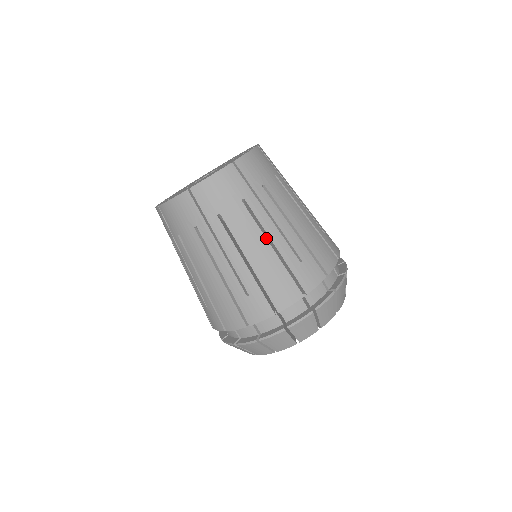
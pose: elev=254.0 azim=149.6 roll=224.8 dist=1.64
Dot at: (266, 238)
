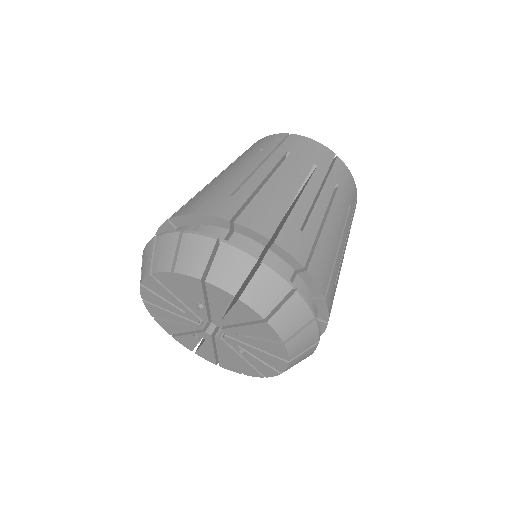
Dot at: occluded
